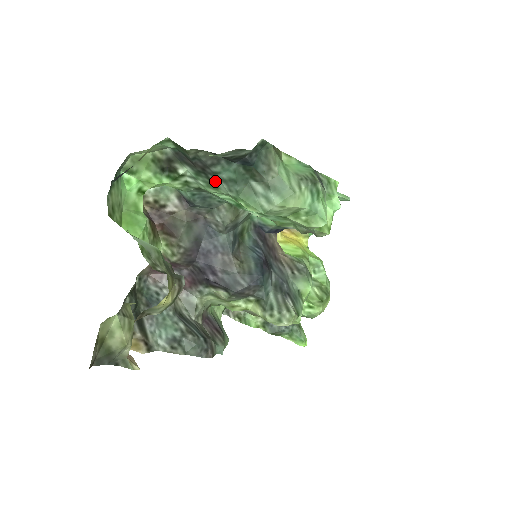
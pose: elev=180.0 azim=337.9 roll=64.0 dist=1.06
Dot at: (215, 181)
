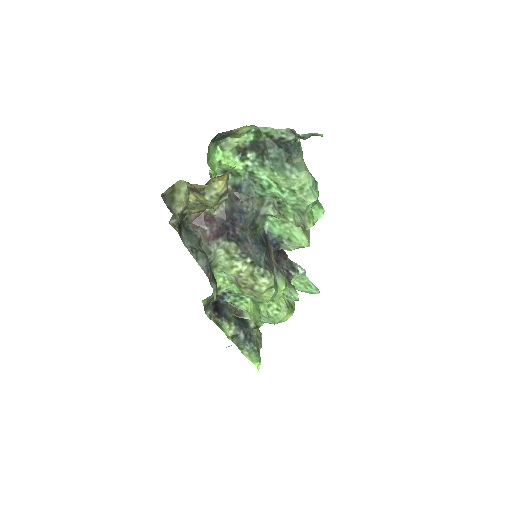
Dot at: (266, 160)
